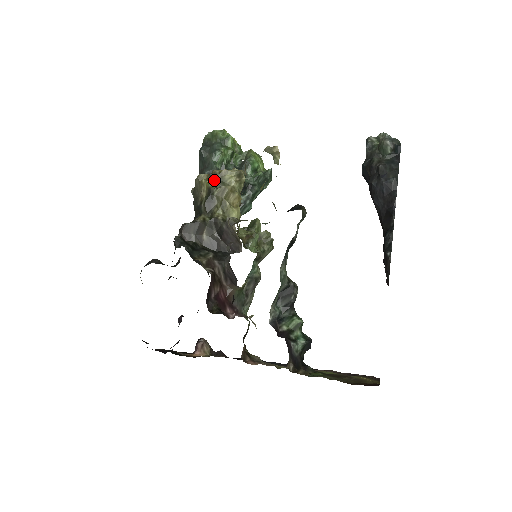
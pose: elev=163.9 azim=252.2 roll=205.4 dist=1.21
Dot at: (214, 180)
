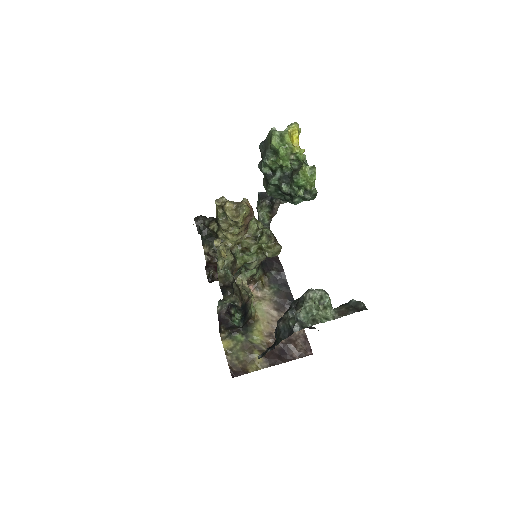
Dot at: (223, 210)
